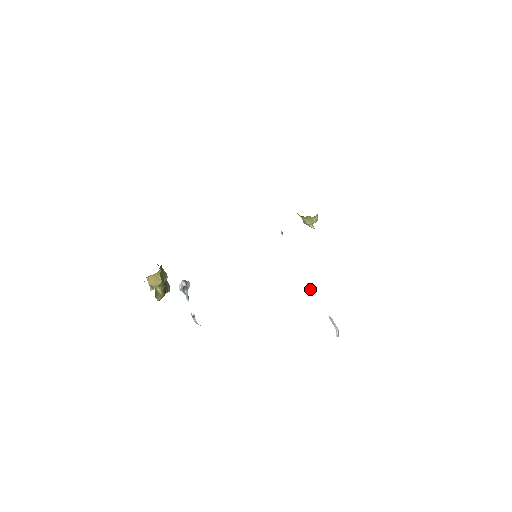
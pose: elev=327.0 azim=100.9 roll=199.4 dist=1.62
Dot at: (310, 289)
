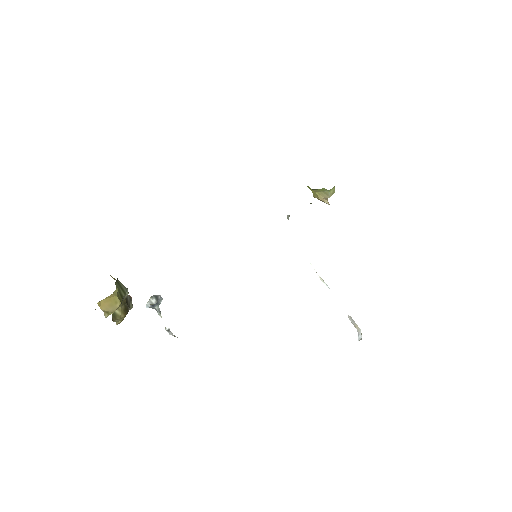
Dot at: (321, 280)
